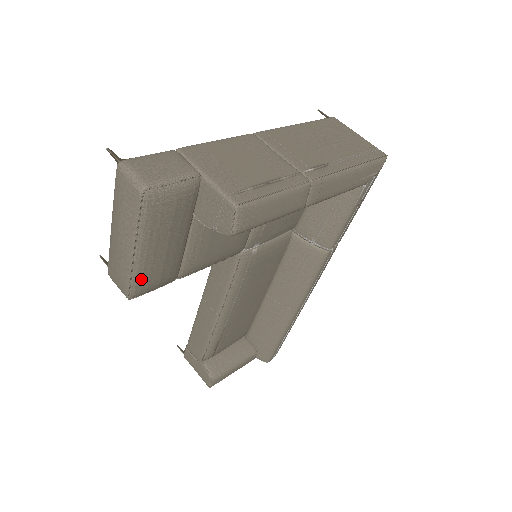
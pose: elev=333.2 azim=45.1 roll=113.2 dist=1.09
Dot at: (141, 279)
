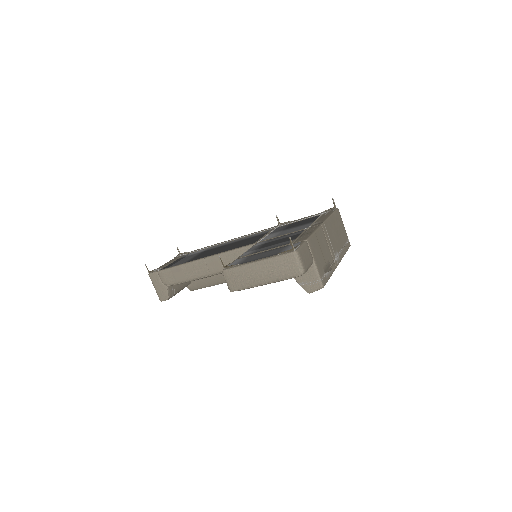
Dot at: (249, 288)
